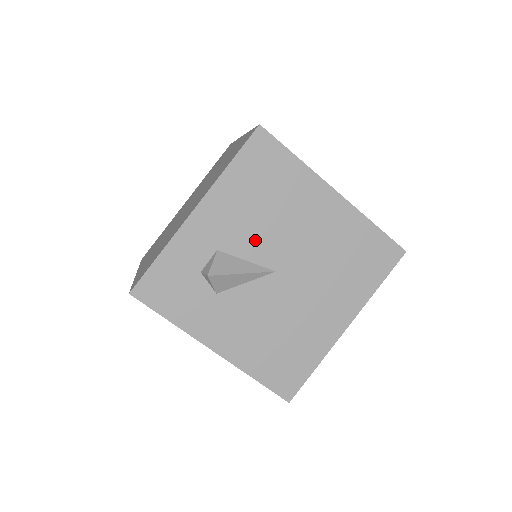
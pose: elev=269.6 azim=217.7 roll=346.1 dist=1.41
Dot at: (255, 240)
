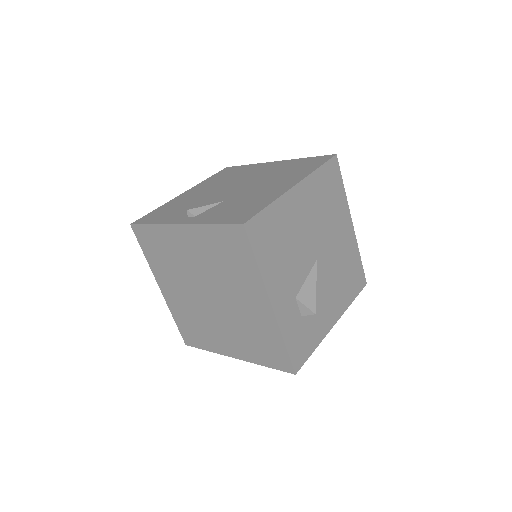
Dot at: (299, 266)
